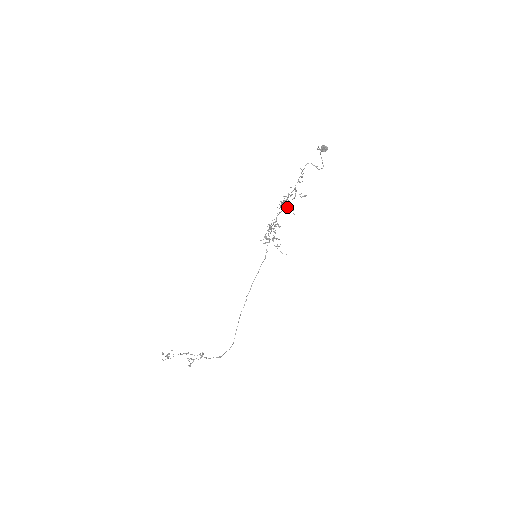
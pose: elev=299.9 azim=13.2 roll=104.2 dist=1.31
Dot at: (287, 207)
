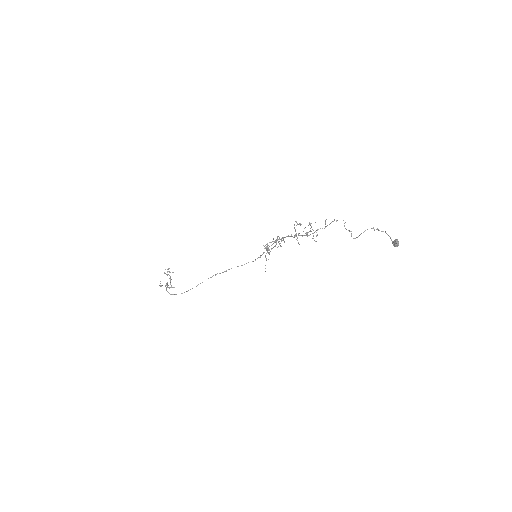
Dot at: (296, 235)
